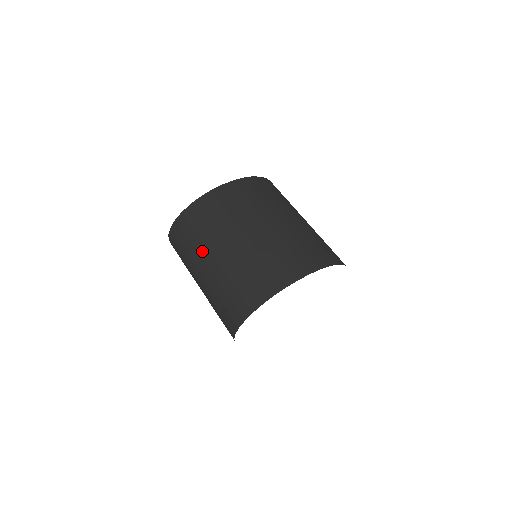
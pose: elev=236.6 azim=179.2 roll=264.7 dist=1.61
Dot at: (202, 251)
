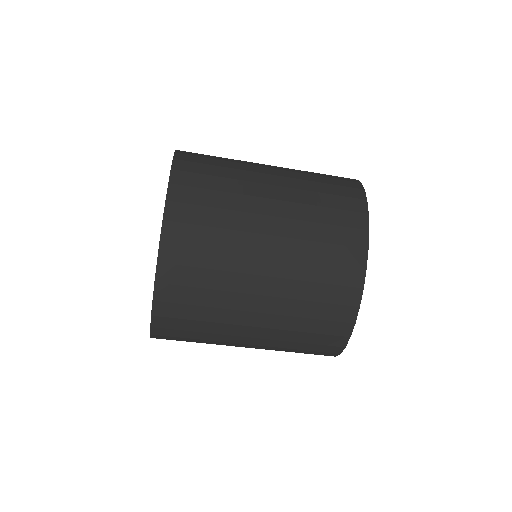
Dot at: (228, 330)
